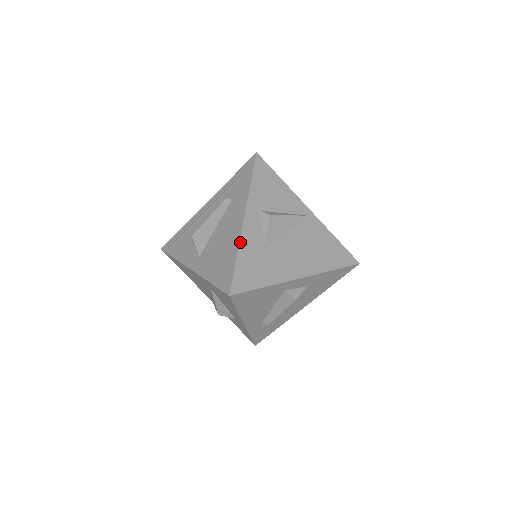
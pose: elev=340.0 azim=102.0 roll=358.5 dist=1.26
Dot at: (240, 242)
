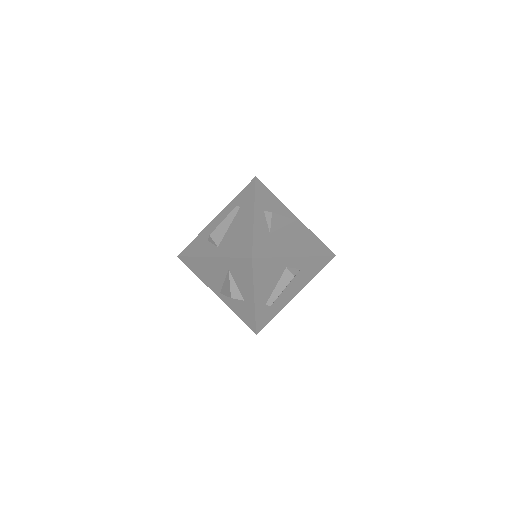
Dot at: (254, 227)
